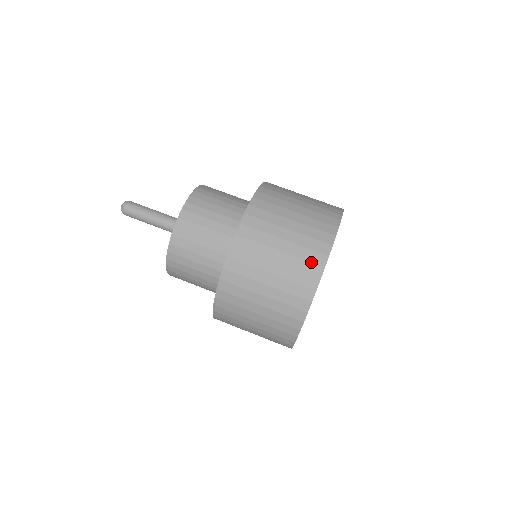
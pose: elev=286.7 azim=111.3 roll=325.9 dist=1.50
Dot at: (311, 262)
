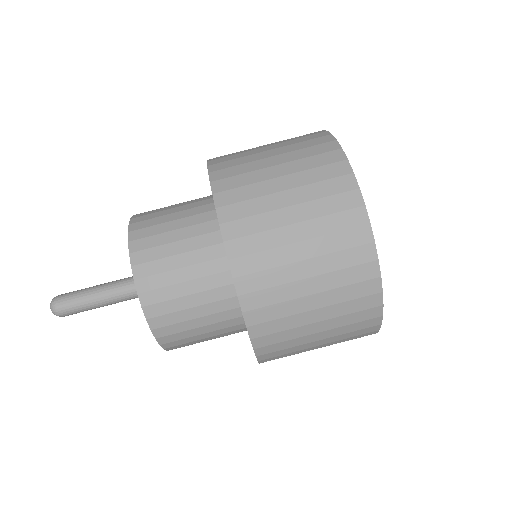
Dot at: (363, 329)
